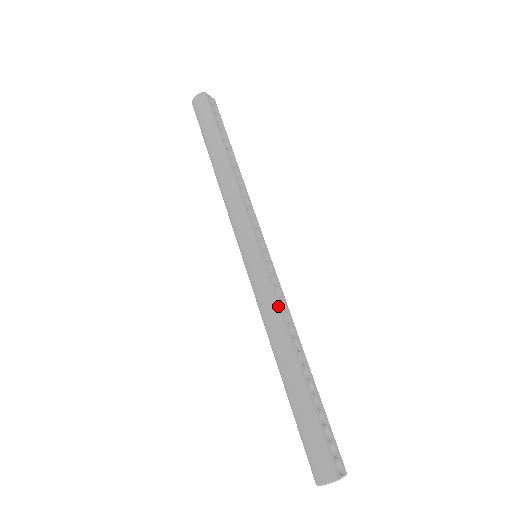
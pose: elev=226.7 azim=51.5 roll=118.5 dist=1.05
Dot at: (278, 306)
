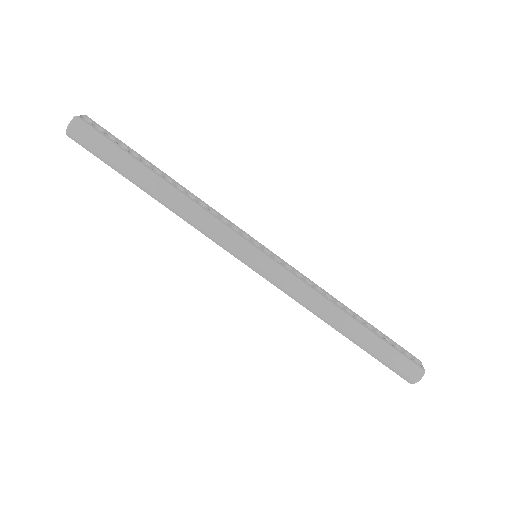
Dot at: (310, 288)
